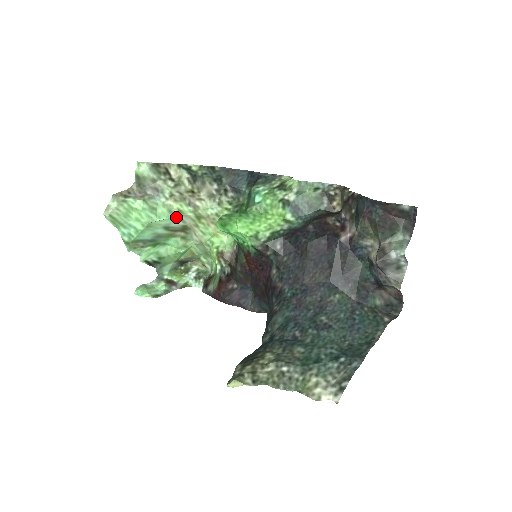
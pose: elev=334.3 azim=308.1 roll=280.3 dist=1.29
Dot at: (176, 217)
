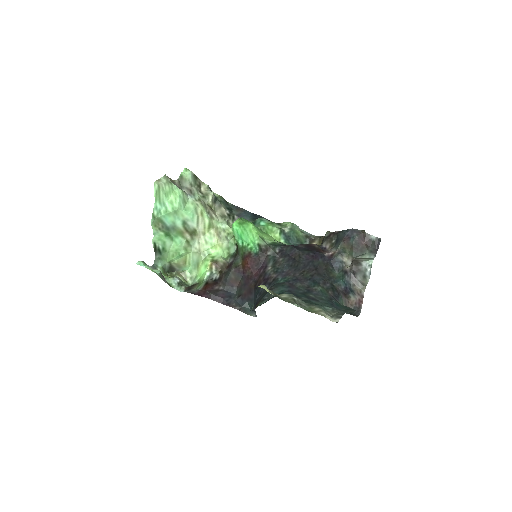
Dot at: (197, 216)
